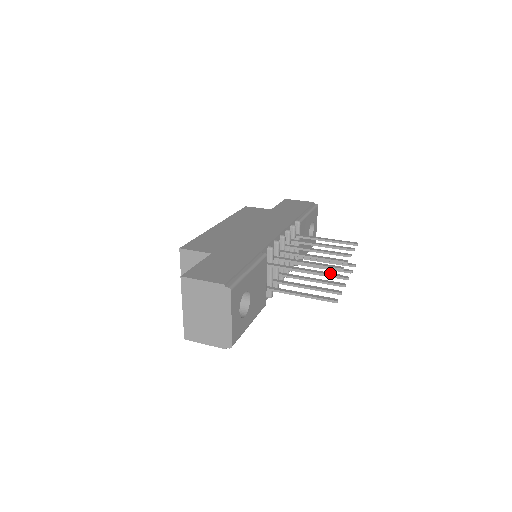
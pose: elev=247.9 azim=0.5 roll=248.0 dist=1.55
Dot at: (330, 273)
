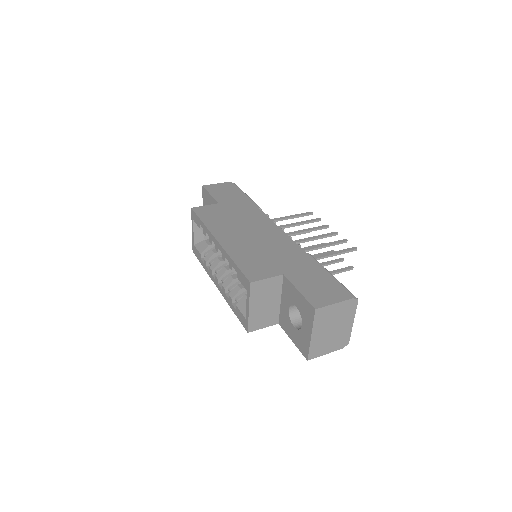
Dot at: (350, 249)
